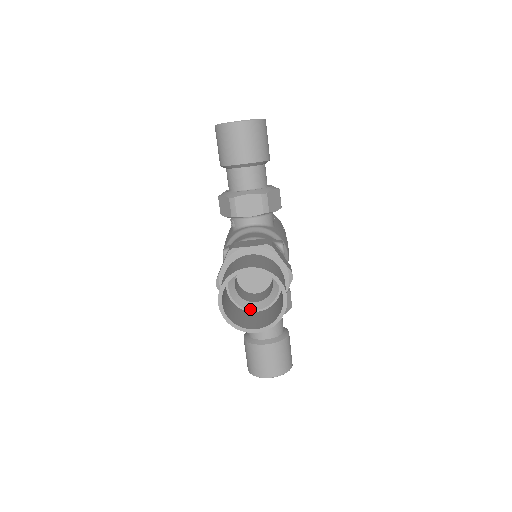
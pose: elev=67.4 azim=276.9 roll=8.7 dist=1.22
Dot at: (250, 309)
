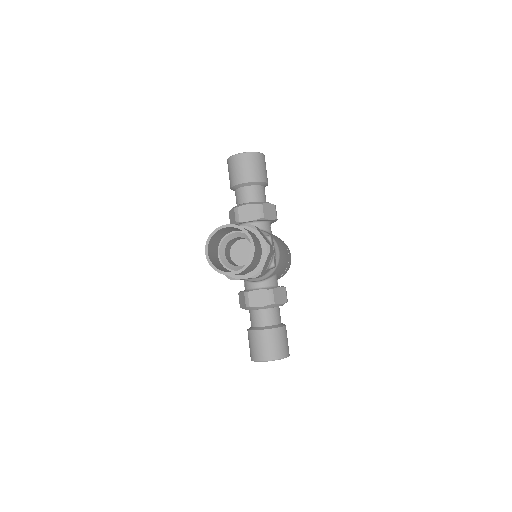
Dot at: (235, 270)
